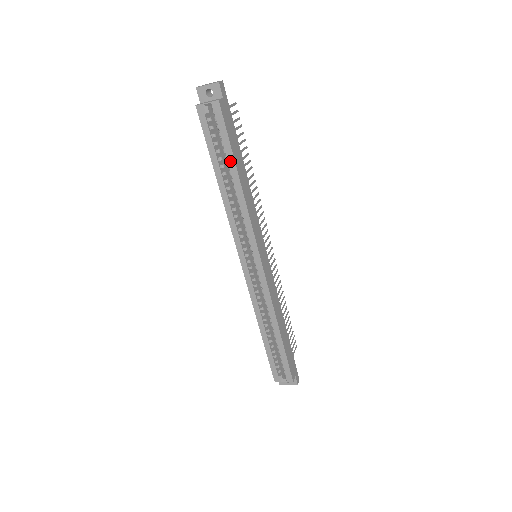
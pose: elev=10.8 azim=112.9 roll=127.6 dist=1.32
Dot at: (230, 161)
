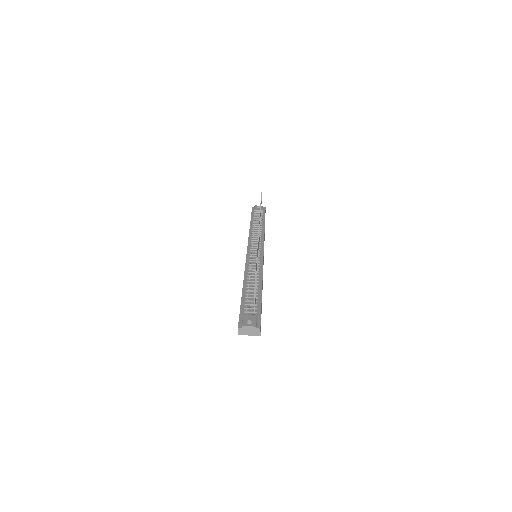
Dot at: occluded
